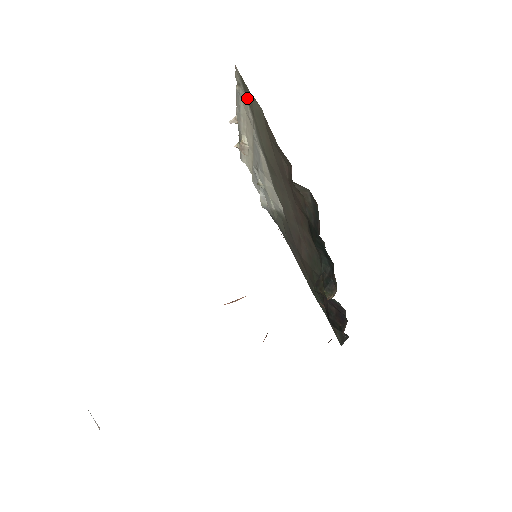
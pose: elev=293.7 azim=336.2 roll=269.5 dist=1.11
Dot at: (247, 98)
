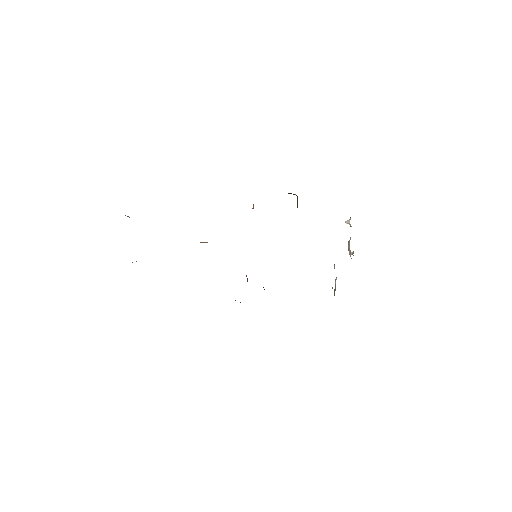
Dot at: occluded
